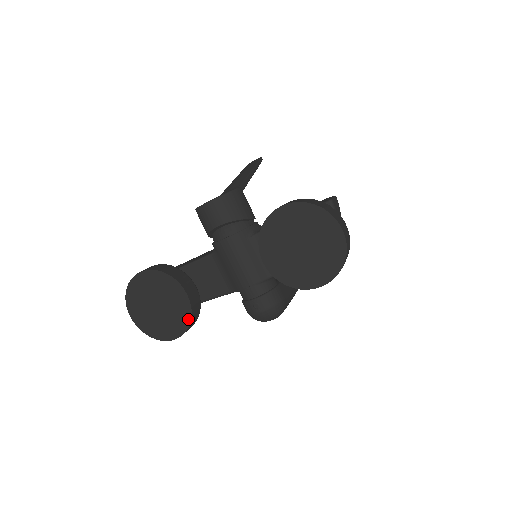
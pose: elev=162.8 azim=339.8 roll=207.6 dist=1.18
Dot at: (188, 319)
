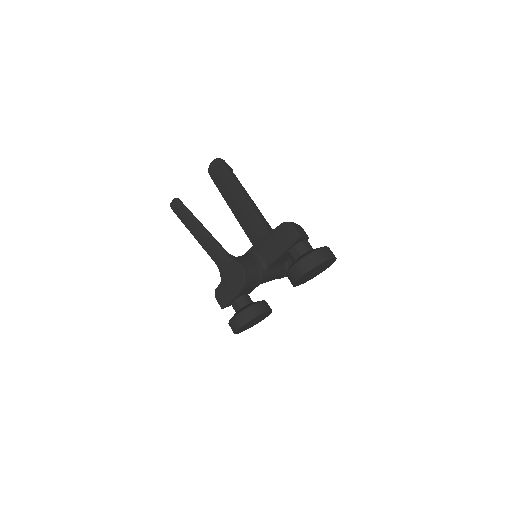
Dot at: occluded
